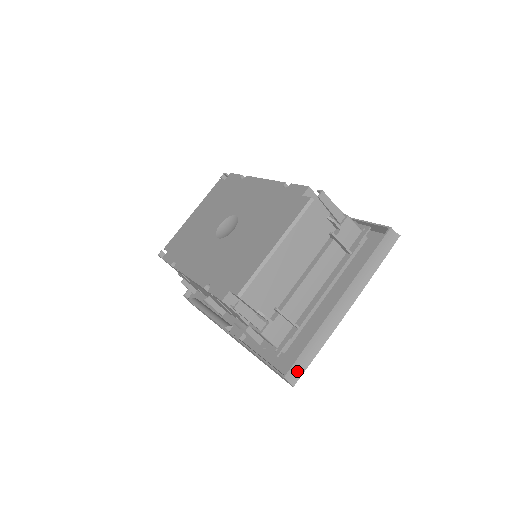
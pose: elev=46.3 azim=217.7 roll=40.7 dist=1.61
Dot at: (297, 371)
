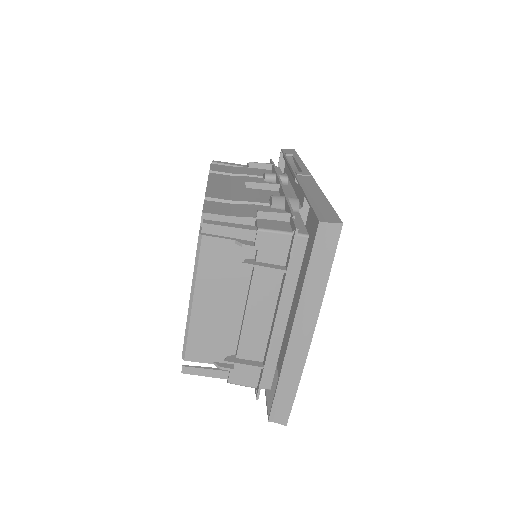
Dot at: (282, 412)
